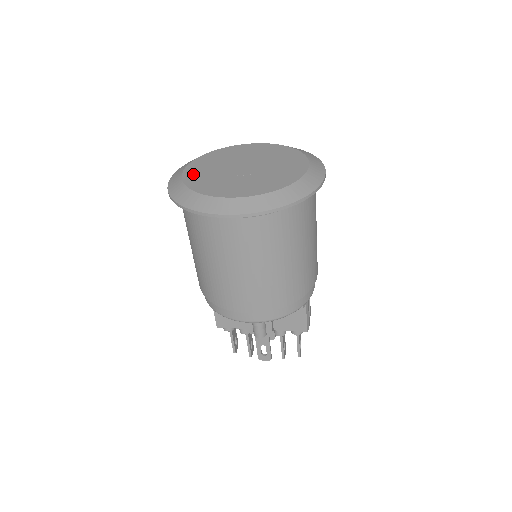
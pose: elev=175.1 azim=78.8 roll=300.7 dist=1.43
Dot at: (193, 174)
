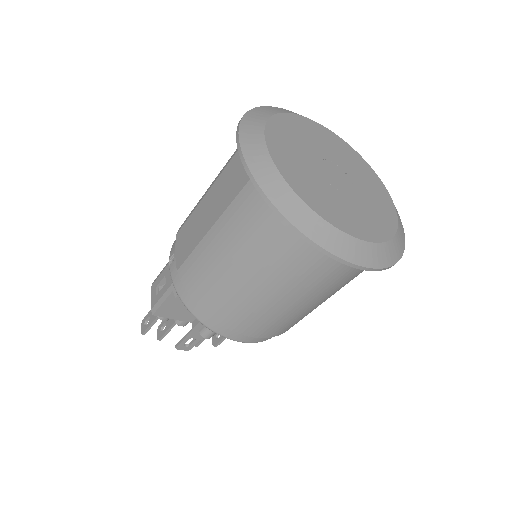
Dot at: (285, 162)
